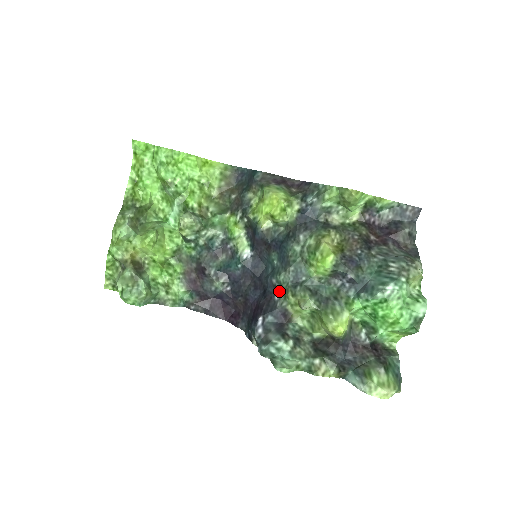
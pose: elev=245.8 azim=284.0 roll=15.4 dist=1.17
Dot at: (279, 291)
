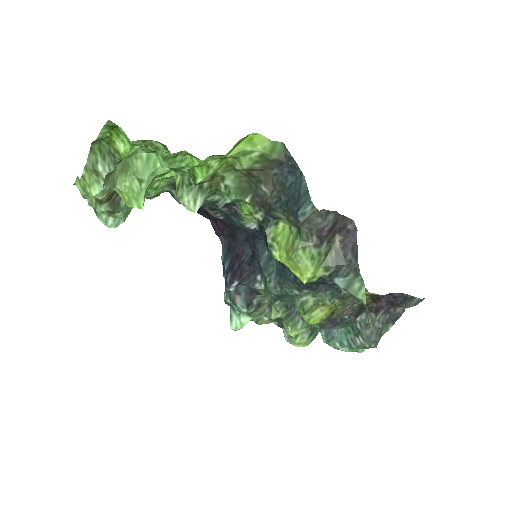
Dot at: (263, 279)
